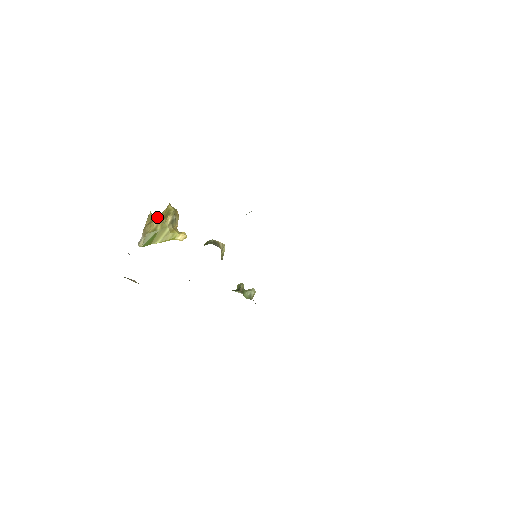
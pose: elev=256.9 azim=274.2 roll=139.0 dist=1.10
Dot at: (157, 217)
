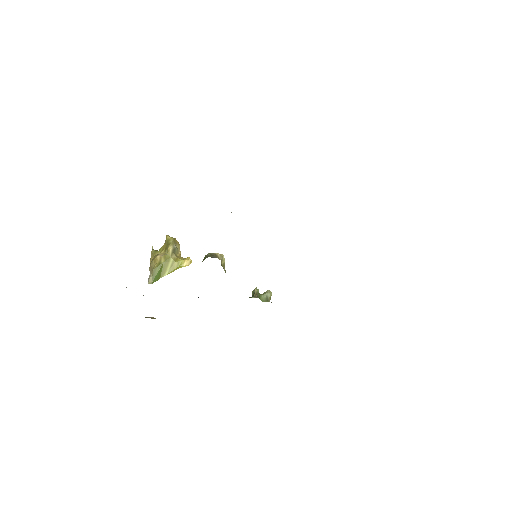
Dot at: (159, 251)
